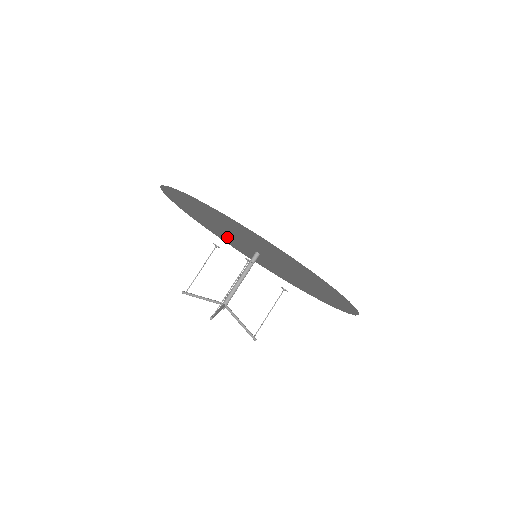
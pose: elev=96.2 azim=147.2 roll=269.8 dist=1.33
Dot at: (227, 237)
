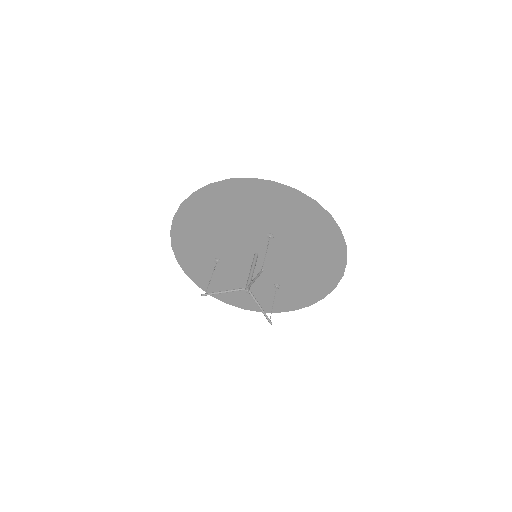
Dot at: occluded
